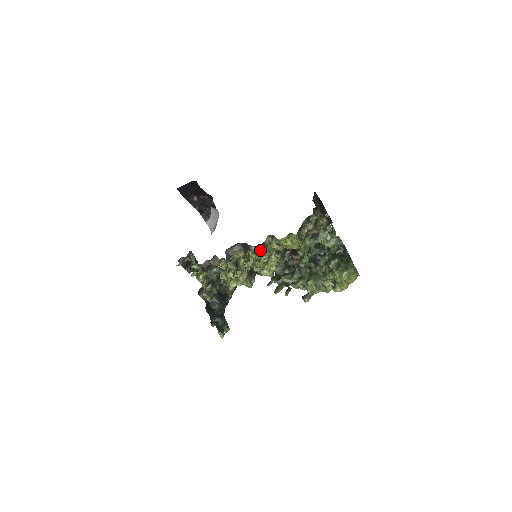
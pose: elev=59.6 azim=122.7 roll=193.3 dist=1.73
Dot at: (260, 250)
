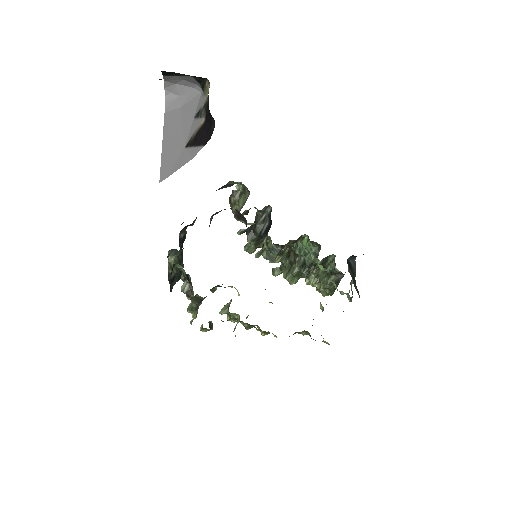
Dot at: occluded
